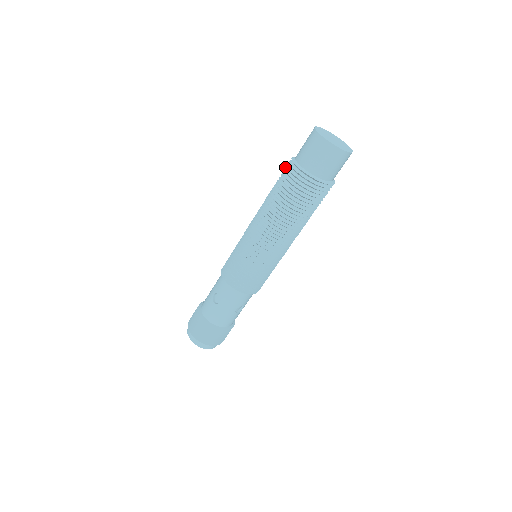
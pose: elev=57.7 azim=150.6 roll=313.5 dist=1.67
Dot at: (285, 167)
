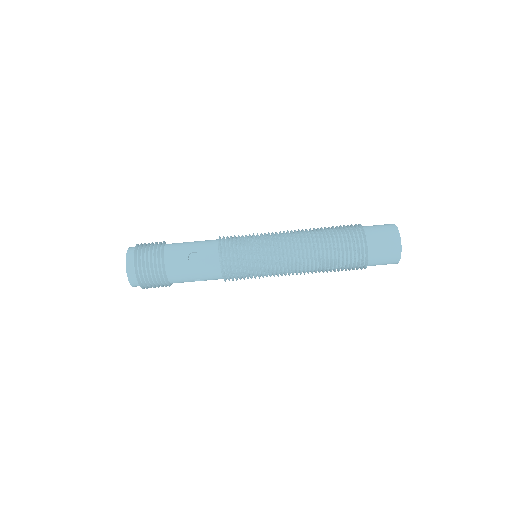
Dot at: occluded
